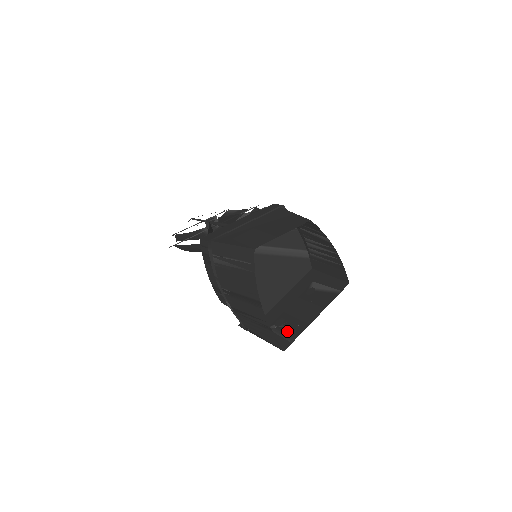
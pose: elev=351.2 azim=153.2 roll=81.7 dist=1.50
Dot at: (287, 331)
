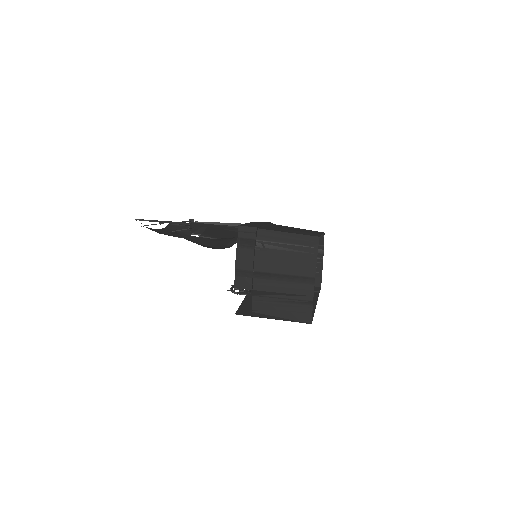
Dot at: occluded
